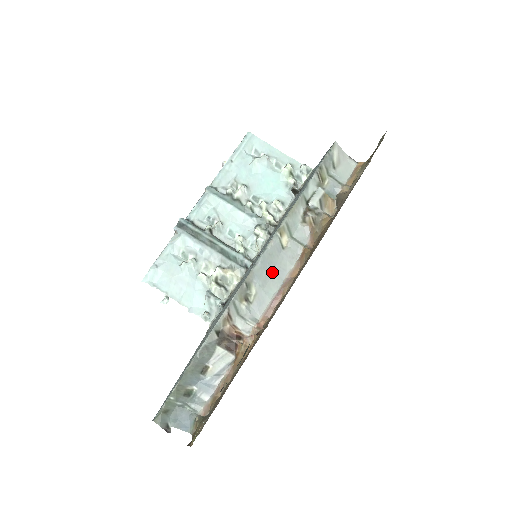
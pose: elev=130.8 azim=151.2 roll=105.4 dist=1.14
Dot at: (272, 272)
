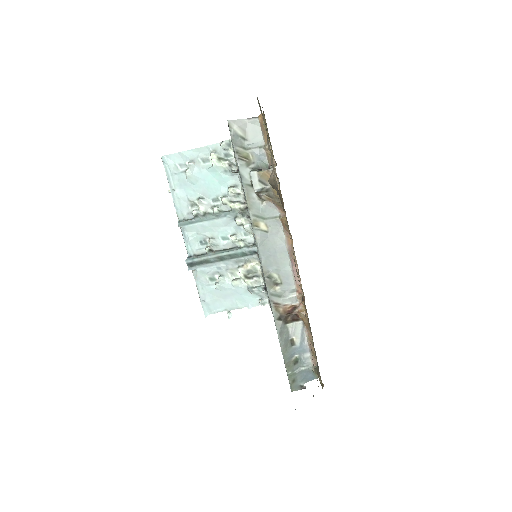
Dot at: (275, 254)
